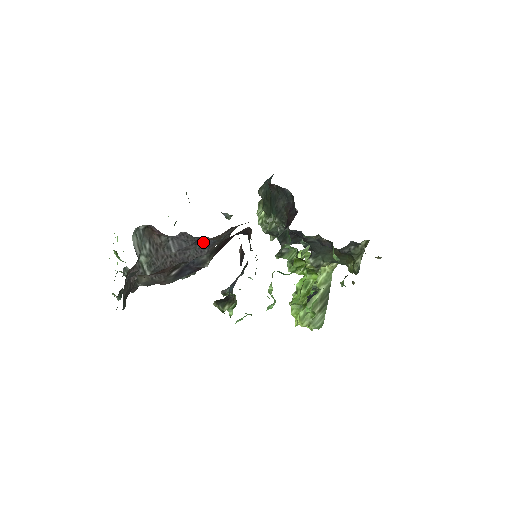
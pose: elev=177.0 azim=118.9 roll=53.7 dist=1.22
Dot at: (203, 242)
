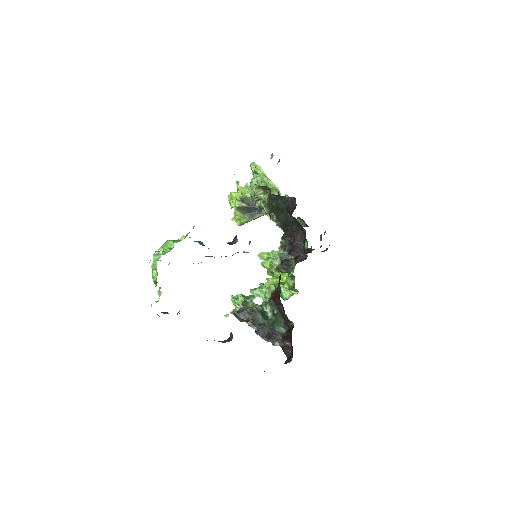
Dot at: occluded
